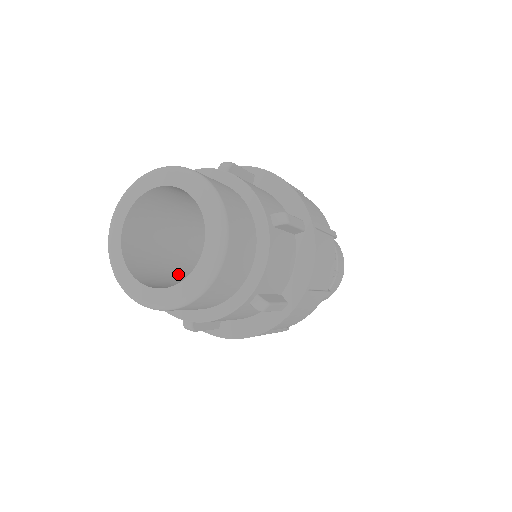
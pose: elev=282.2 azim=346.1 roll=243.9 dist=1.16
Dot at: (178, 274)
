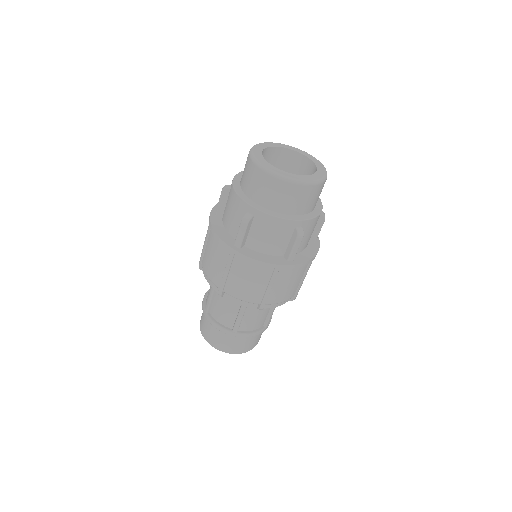
Dot at: occluded
